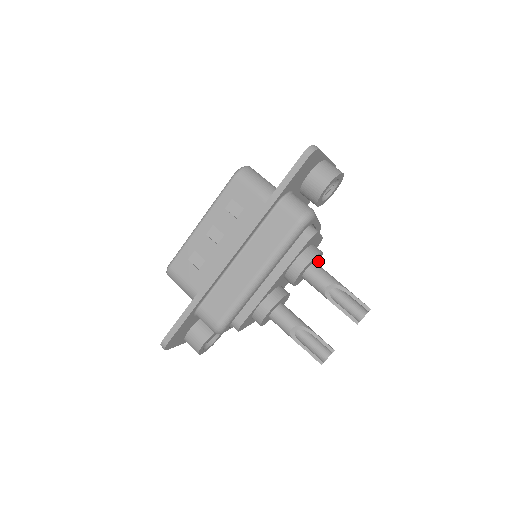
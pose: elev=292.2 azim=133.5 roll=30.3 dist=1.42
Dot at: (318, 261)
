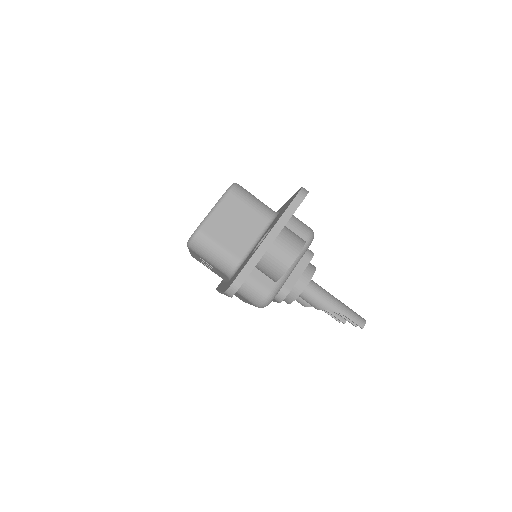
Dot at: (315, 269)
